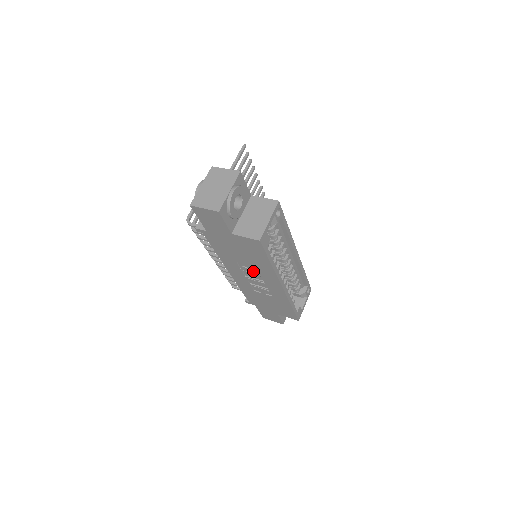
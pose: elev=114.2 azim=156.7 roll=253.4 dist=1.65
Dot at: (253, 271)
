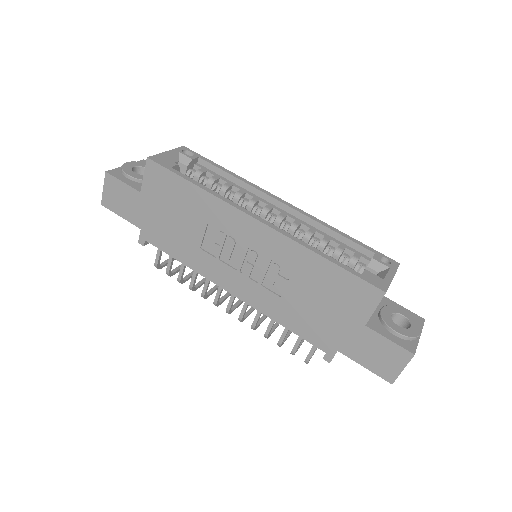
Dot at: (219, 239)
